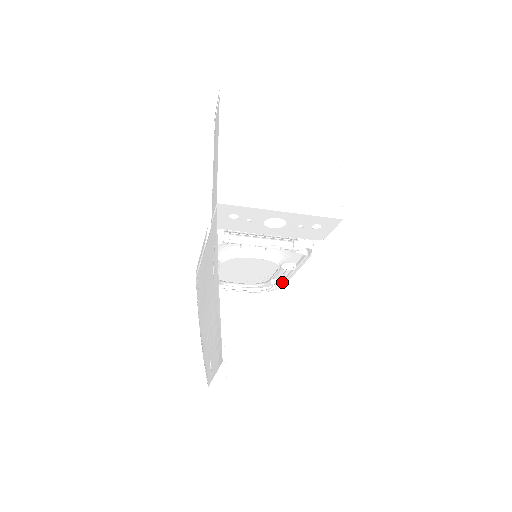
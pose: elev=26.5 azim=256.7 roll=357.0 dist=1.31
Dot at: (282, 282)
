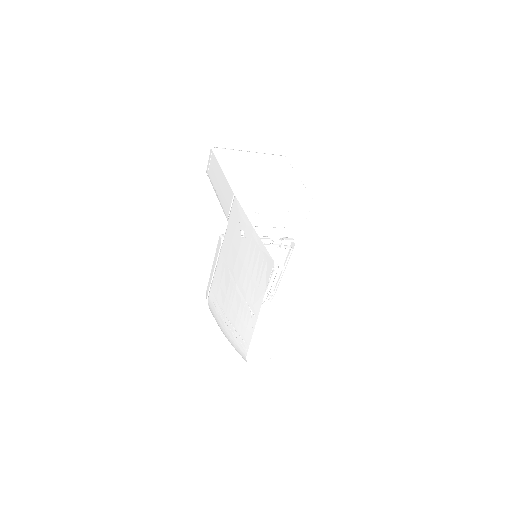
Dot at: (273, 292)
